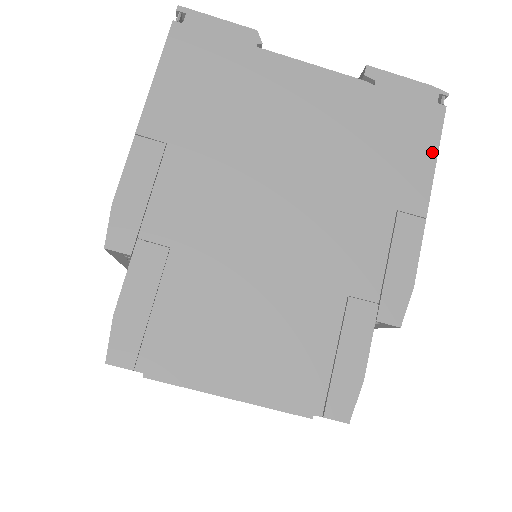
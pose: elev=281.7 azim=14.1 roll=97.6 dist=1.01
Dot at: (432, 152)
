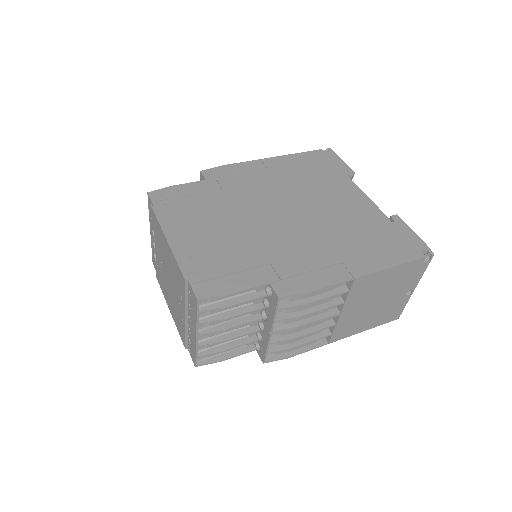
Dot at: (393, 263)
